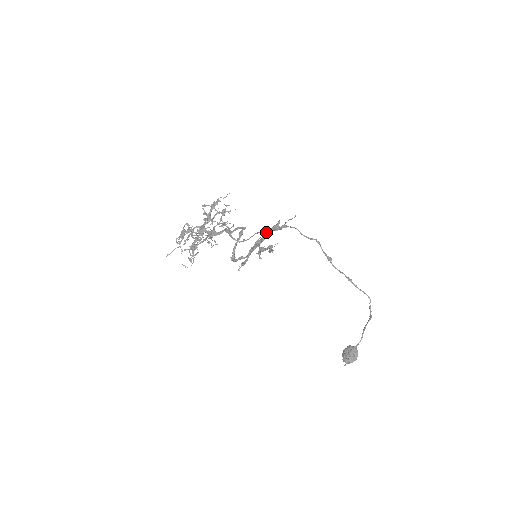
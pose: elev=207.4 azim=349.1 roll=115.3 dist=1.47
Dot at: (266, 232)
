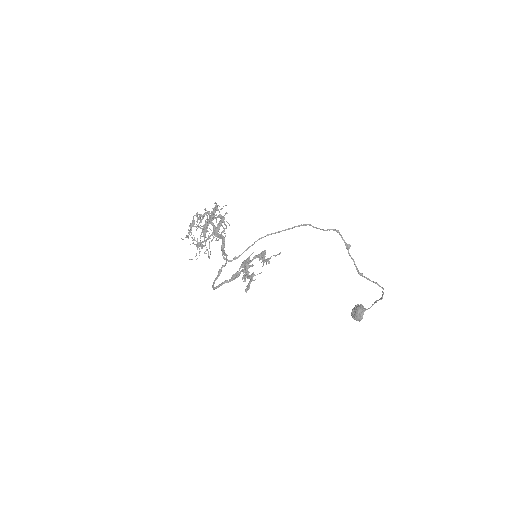
Dot at: (254, 257)
